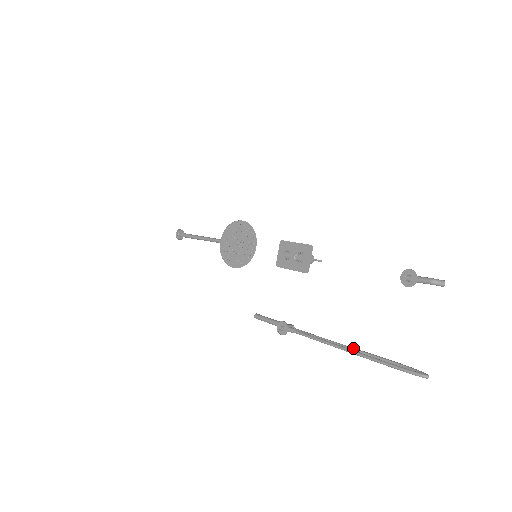
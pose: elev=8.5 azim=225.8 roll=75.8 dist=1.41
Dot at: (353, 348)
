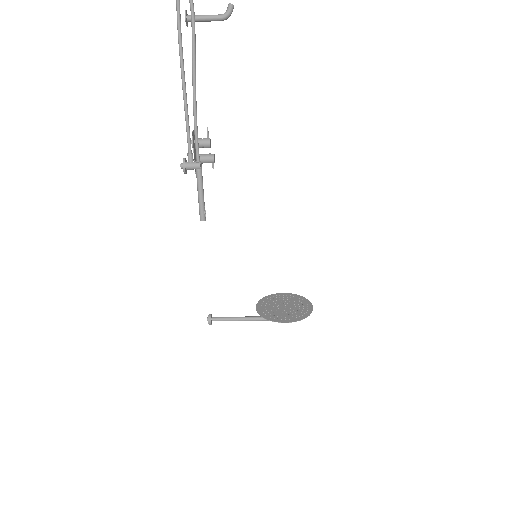
Dot at: (193, 75)
